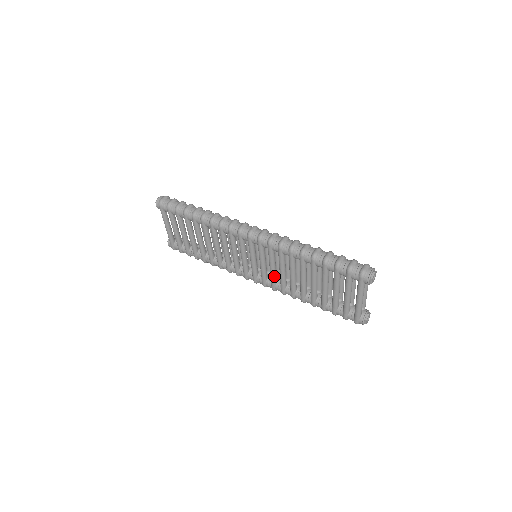
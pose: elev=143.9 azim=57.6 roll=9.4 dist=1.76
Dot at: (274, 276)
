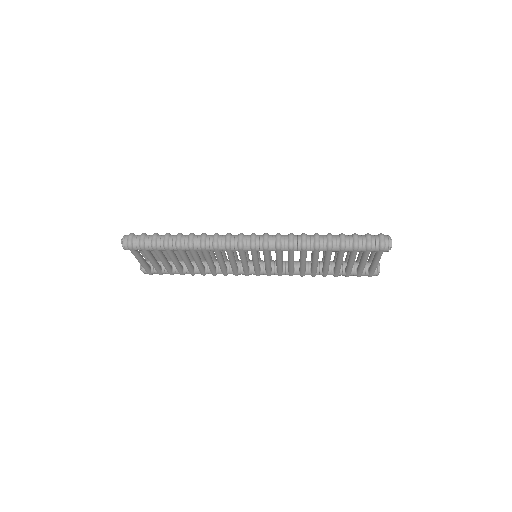
Dot at: (281, 267)
